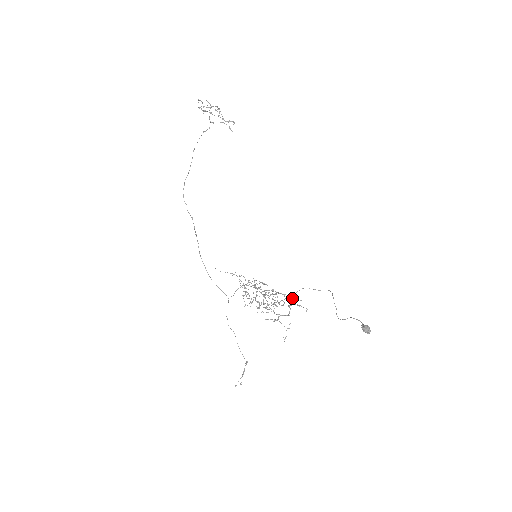
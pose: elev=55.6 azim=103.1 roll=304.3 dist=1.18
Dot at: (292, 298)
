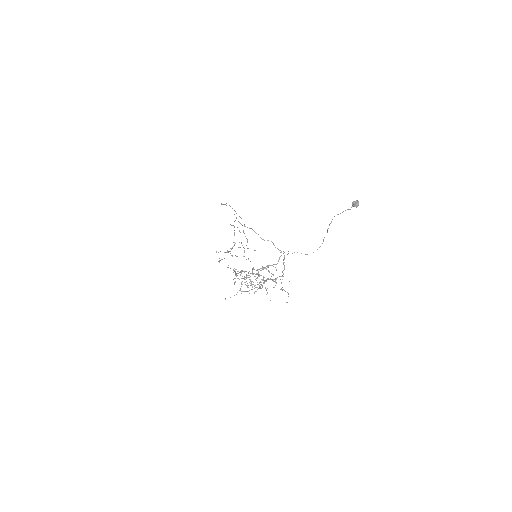
Dot at: (279, 276)
